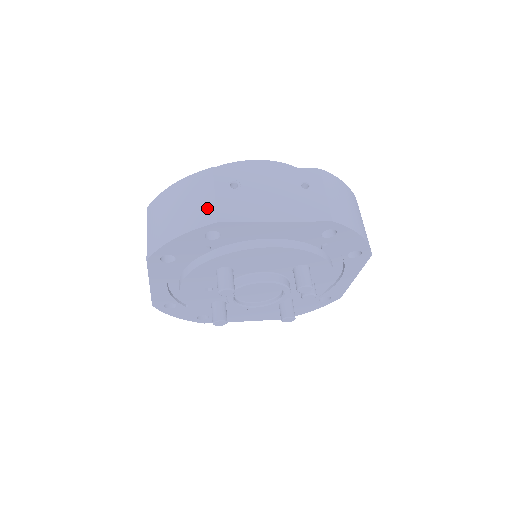
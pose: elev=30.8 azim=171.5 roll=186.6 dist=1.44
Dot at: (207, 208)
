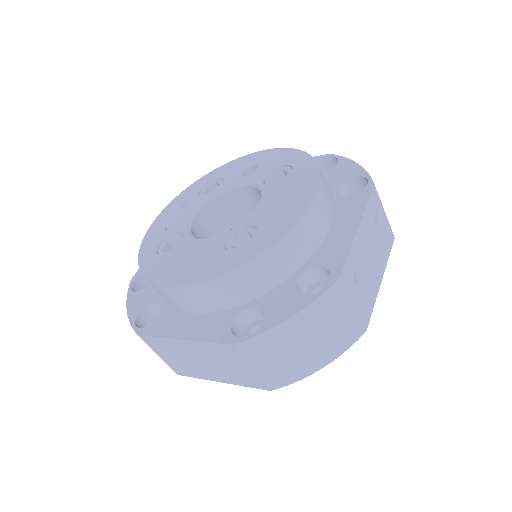
Dot at: (353, 324)
